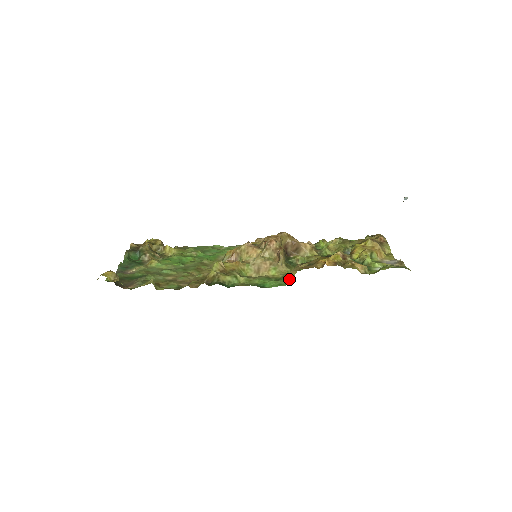
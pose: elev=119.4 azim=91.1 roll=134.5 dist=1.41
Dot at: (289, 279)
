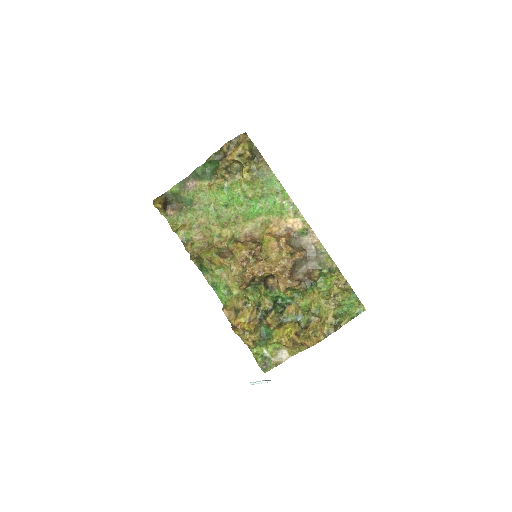
Dot at: (227, 302)
